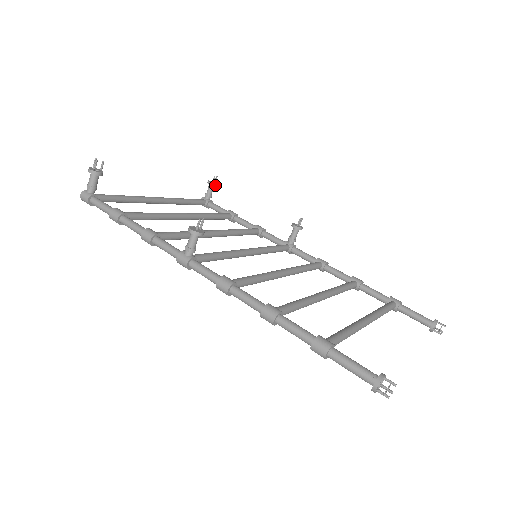
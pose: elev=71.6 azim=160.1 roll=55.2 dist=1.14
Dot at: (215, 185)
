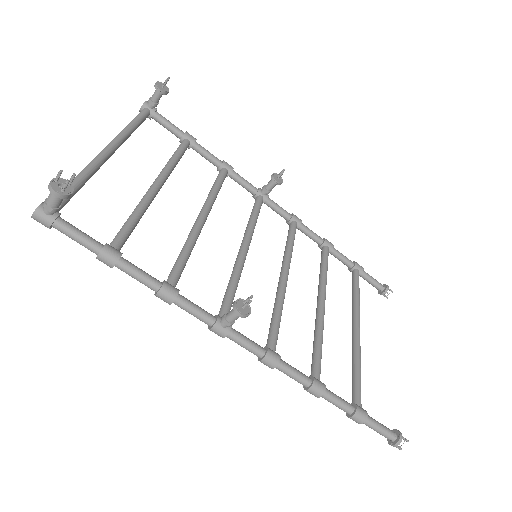
Dot at: (167, 93)
